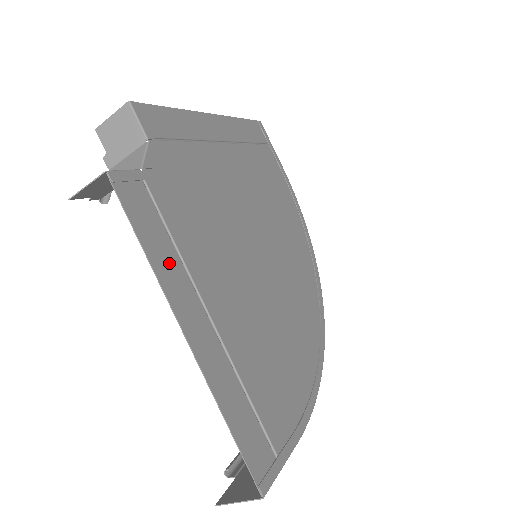
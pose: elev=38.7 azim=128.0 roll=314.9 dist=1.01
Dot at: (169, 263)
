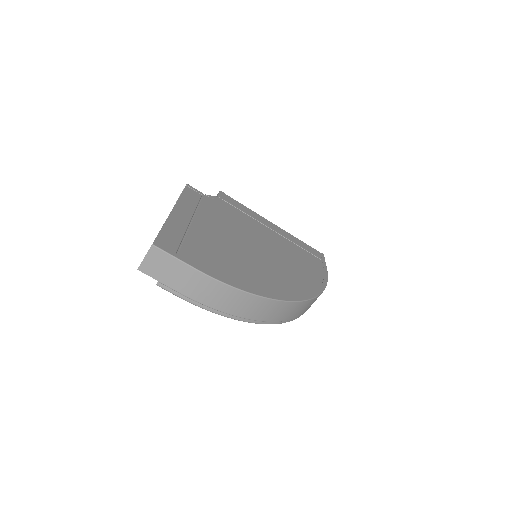
Dot at: (188, 204)
